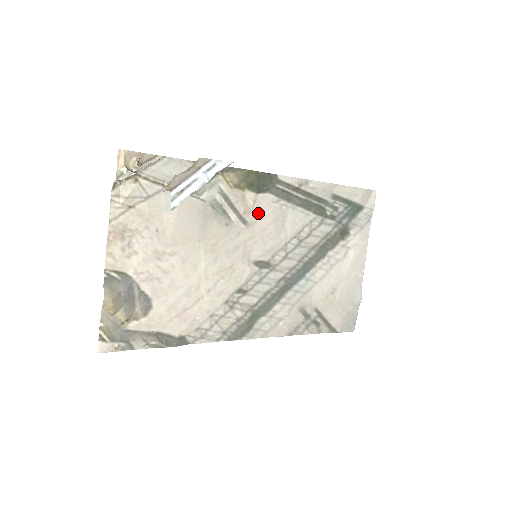
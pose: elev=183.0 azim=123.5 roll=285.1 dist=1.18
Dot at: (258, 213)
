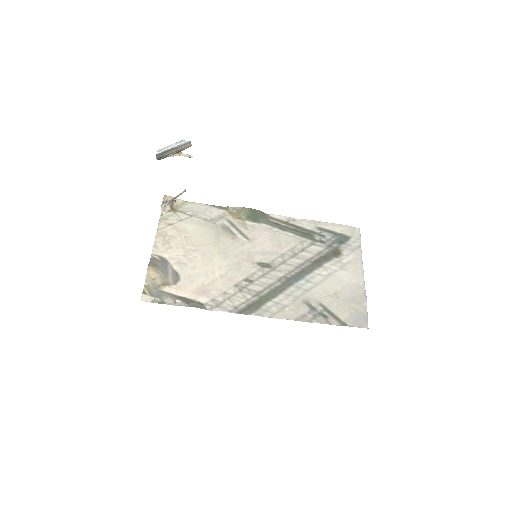
Dot at: (256, 234)
